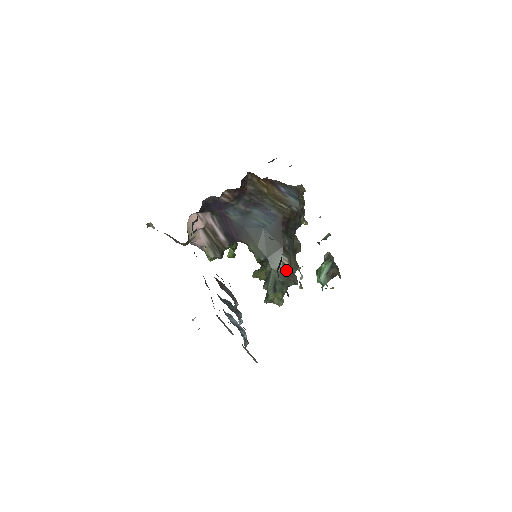
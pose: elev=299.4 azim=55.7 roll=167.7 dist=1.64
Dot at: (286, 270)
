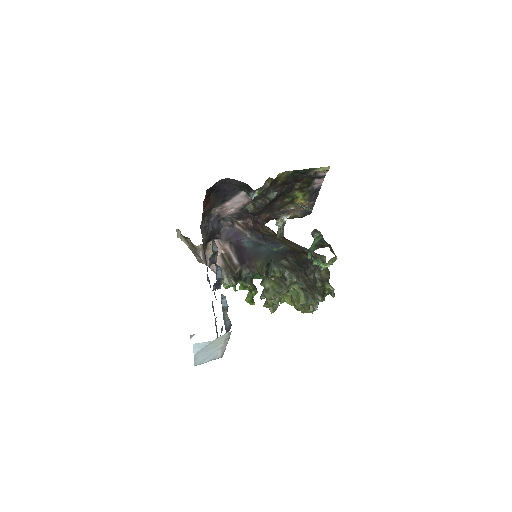
Dot at: (283, 265)
